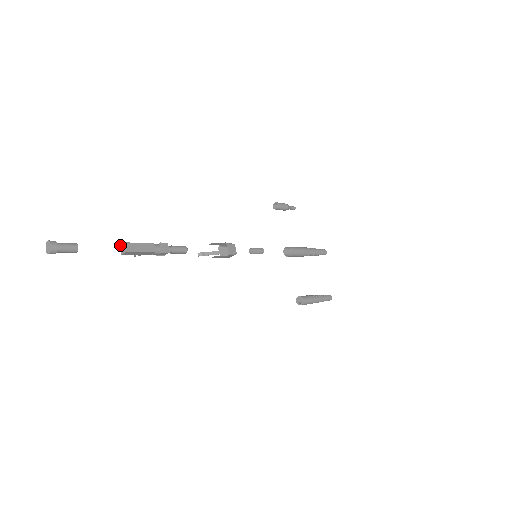
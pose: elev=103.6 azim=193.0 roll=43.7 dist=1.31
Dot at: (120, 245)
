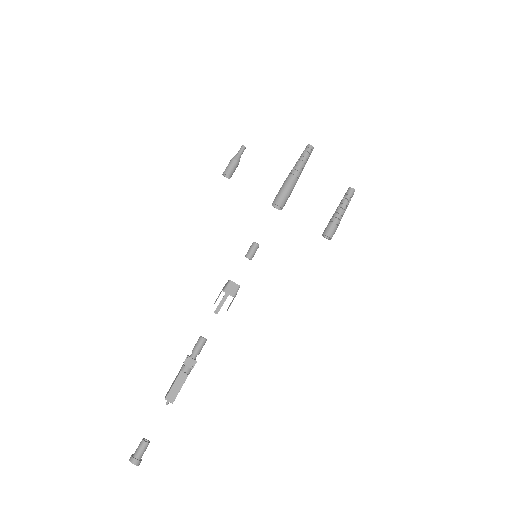
Dot at: occluded
